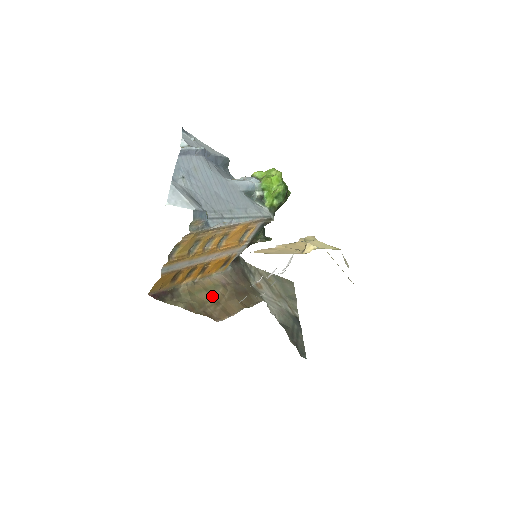
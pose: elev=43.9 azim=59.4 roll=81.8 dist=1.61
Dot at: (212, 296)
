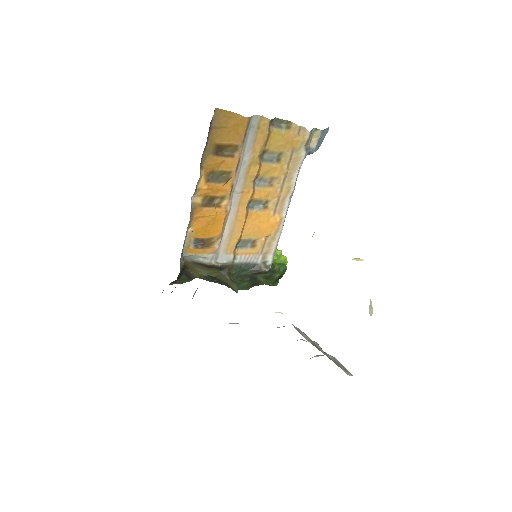
Dot at: occluded
